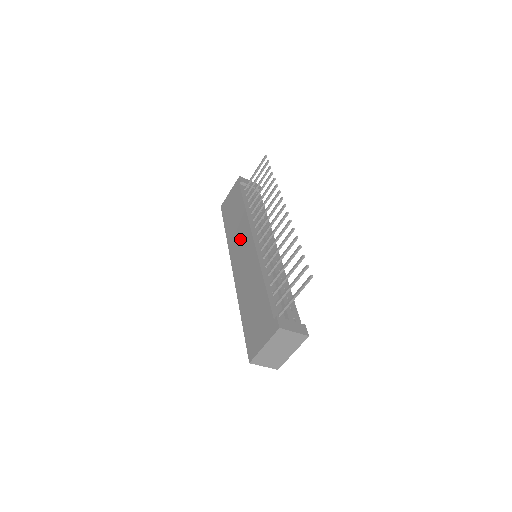
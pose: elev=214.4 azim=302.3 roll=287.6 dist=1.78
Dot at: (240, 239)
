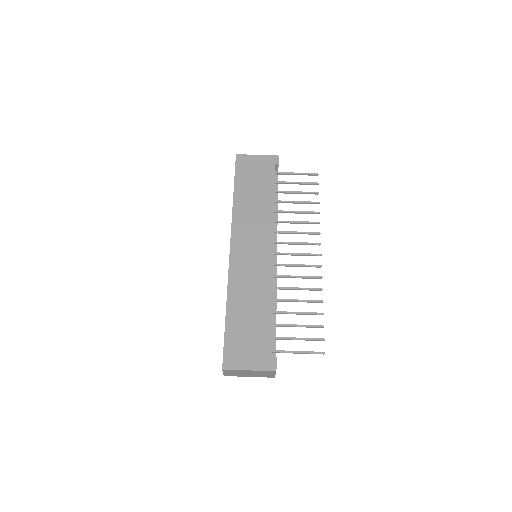
Dot at: (255, 229)
